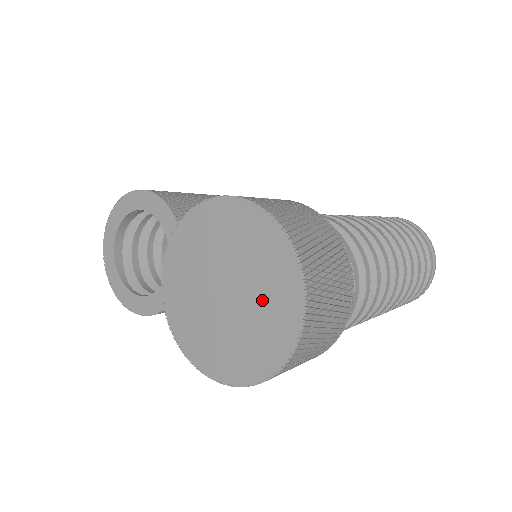
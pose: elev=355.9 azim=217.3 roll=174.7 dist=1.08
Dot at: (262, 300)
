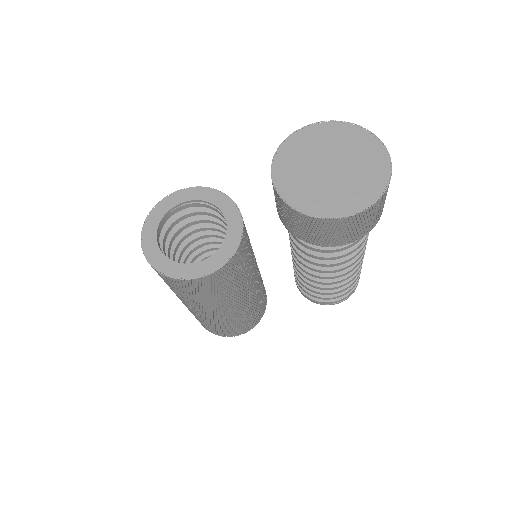
Dot at: (359, 160)
